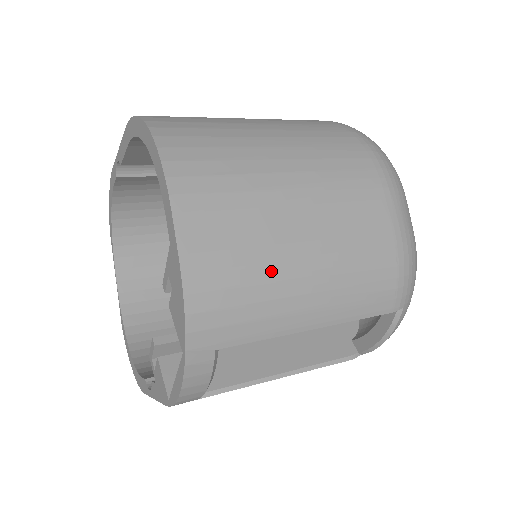
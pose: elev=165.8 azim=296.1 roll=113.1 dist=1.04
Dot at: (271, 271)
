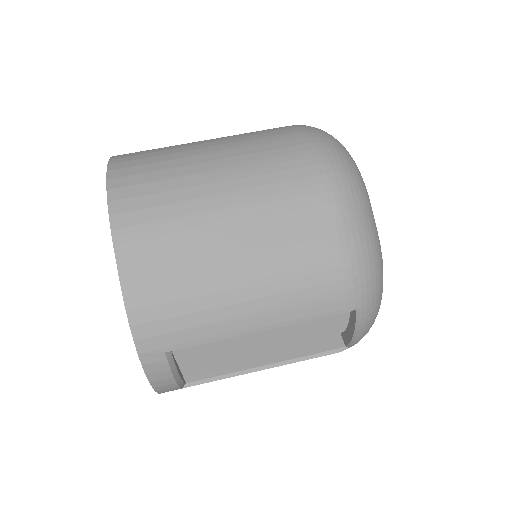
Dot at: (204, 285)
